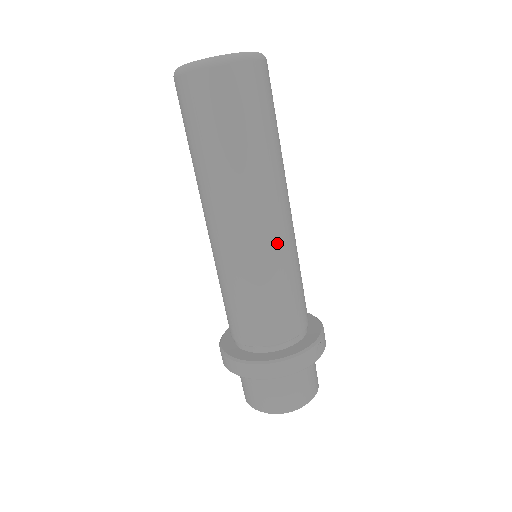
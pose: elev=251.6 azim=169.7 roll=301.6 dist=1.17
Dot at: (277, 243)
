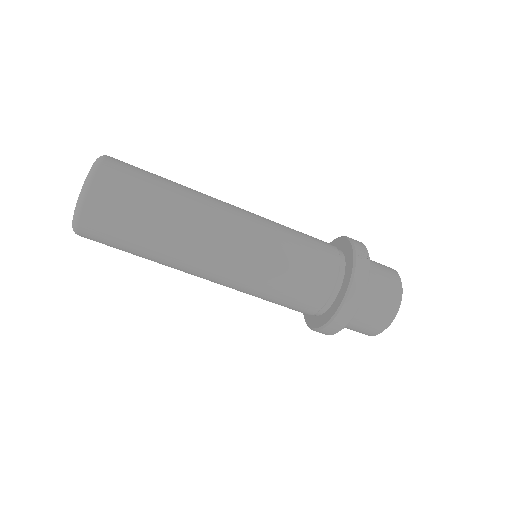
Dot at: (252, 239)
